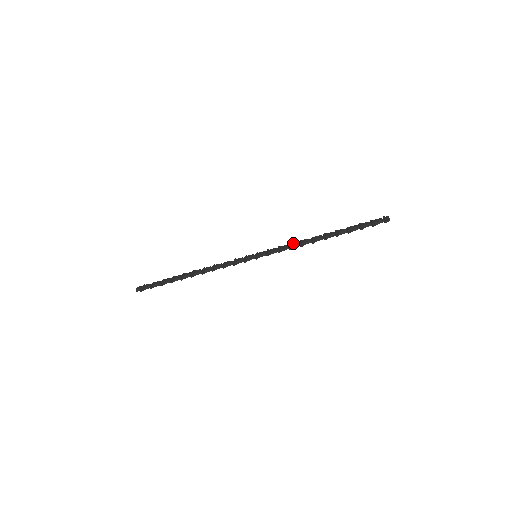
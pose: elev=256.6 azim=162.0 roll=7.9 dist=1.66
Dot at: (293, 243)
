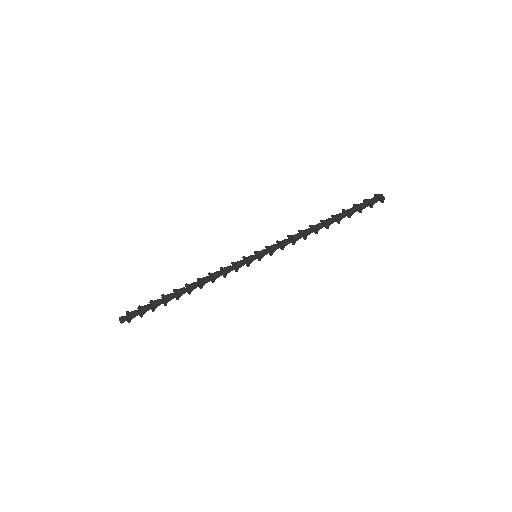
Dot at: (294, 236)
